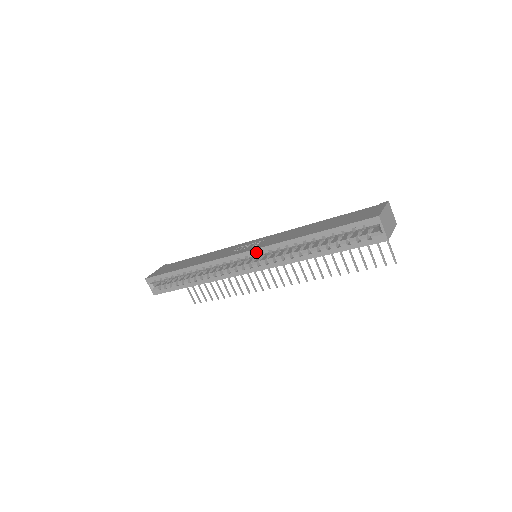
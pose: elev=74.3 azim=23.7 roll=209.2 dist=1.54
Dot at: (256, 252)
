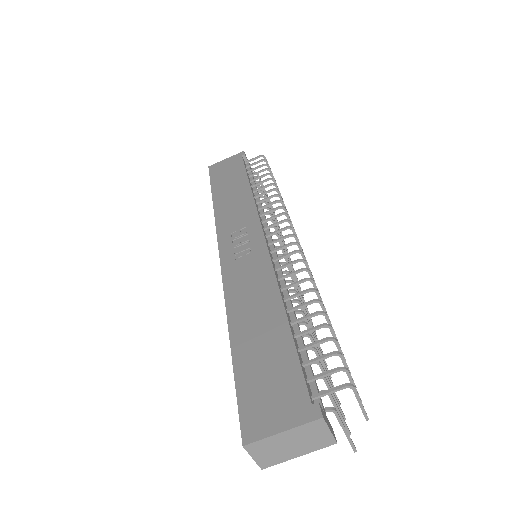
Dot at: (223, 272)
